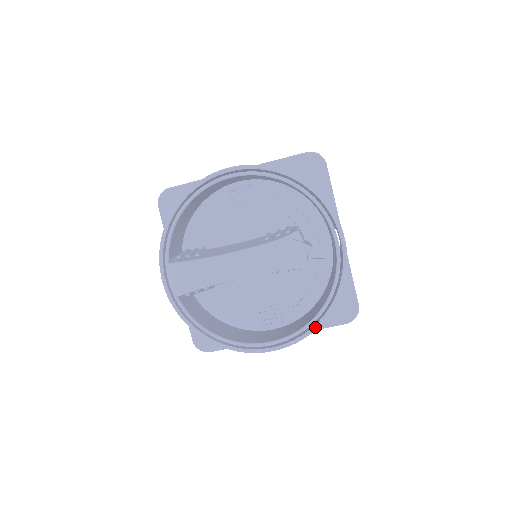
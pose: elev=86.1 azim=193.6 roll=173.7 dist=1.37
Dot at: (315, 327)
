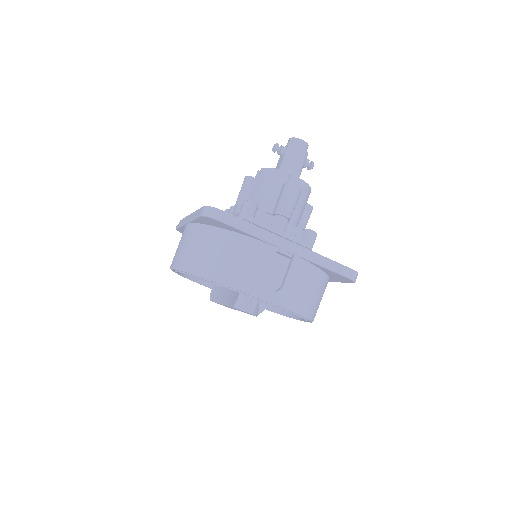
Dot at: occluded
